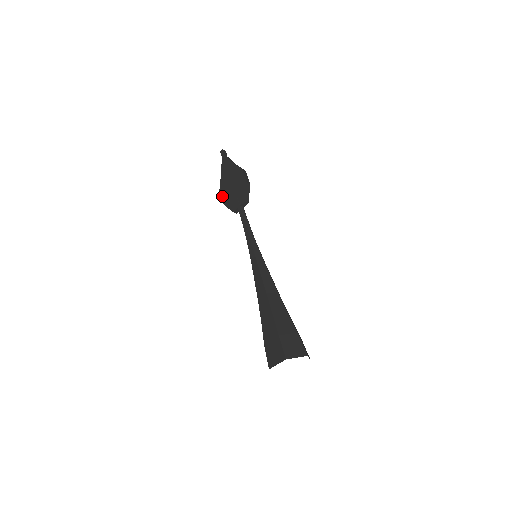
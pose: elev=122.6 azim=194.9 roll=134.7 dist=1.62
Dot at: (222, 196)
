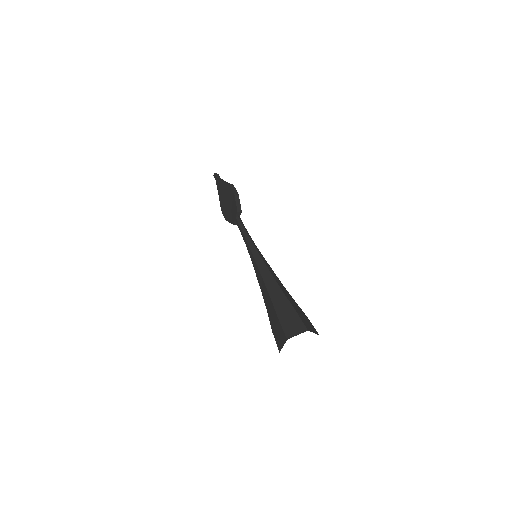
Dot at: (223, 214)
